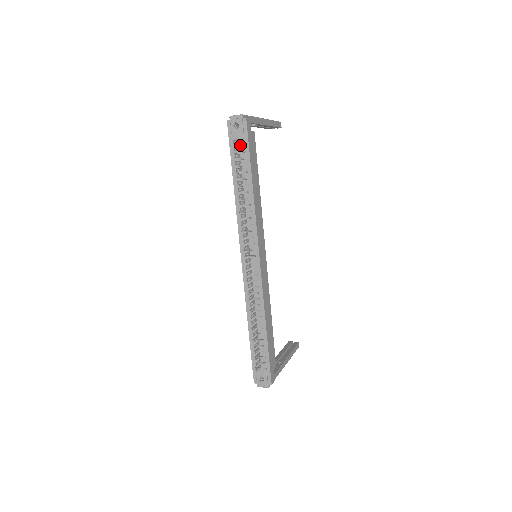
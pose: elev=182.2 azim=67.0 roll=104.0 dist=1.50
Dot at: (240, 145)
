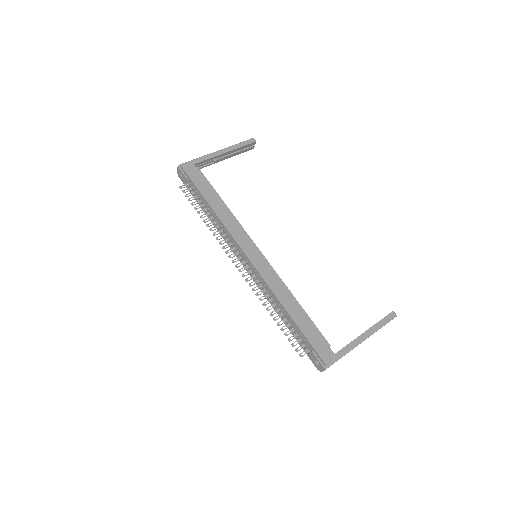
Dot at: (189, 185)
